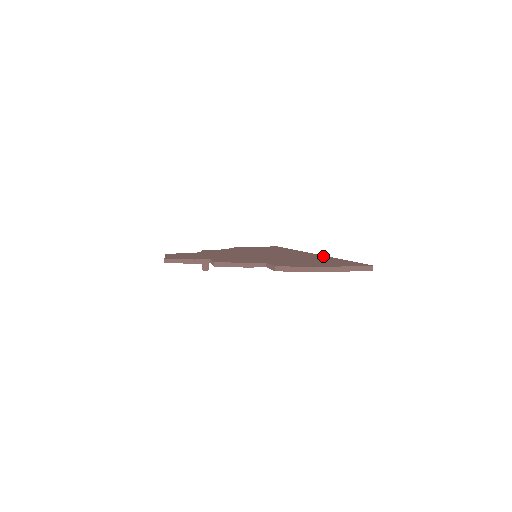
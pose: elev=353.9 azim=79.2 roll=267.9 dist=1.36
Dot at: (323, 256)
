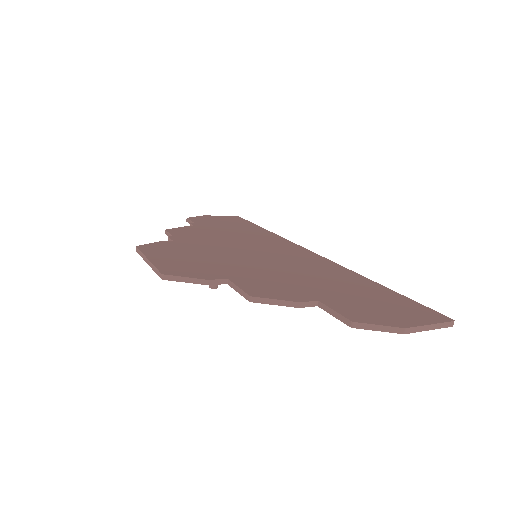
Dot at: (347, 270)
